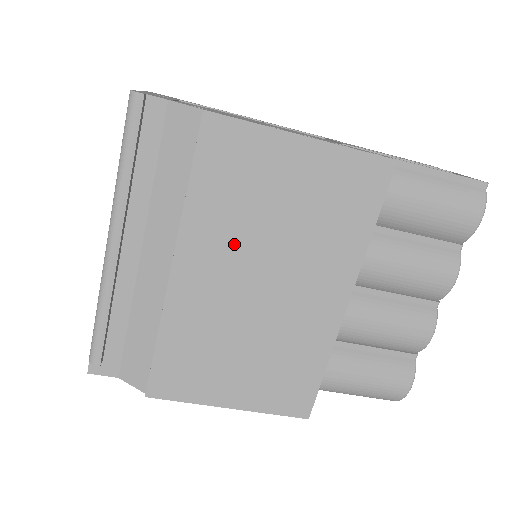
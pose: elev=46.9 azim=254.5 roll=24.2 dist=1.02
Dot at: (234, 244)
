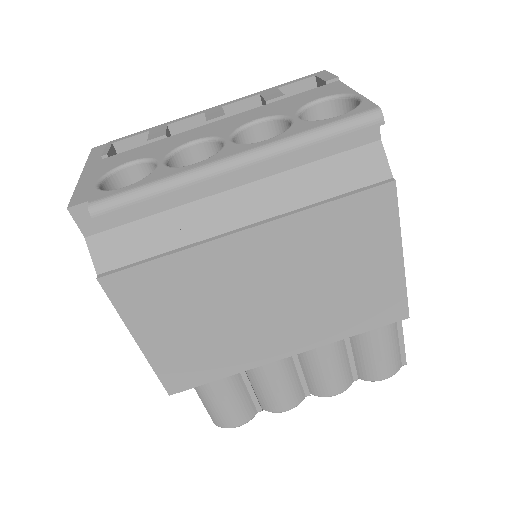
Dot at: (294, 261)
